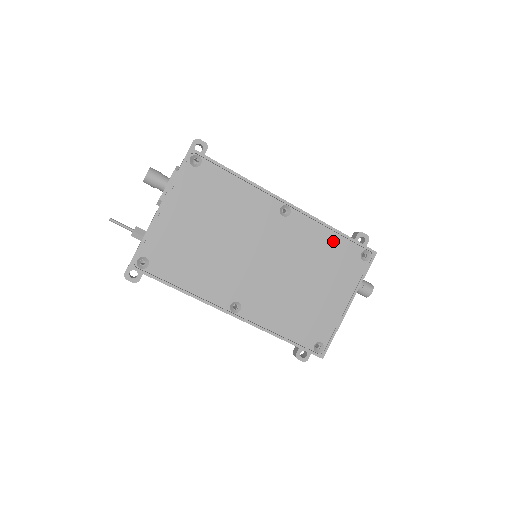
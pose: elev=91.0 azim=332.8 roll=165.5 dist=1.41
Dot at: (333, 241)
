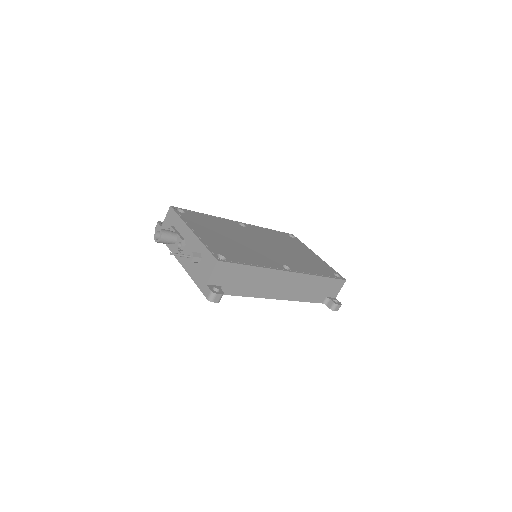
Dot at: (274, 233)
